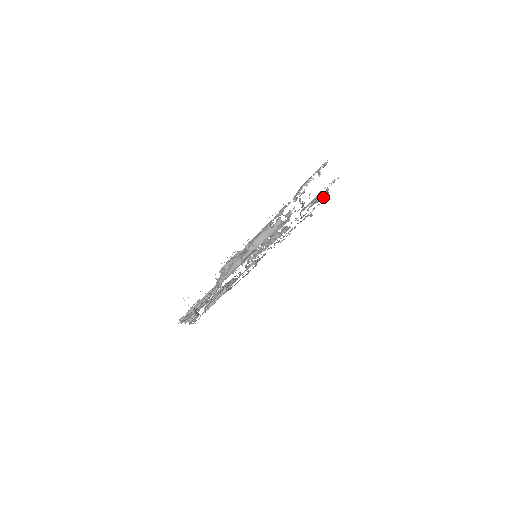
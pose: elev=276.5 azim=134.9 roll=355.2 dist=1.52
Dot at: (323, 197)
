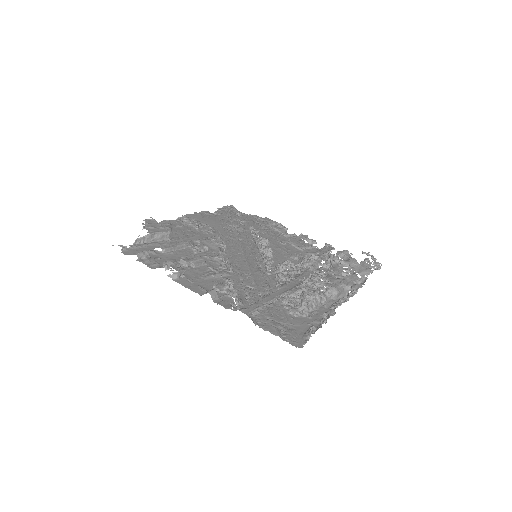
Dot at: occluded
